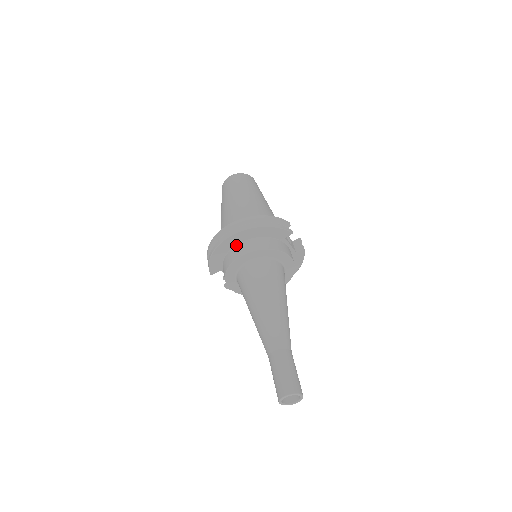
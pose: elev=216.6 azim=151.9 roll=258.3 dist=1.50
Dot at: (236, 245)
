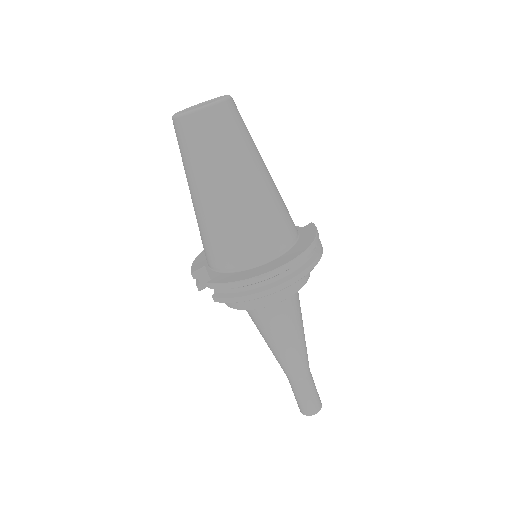
Dot at: occluded
